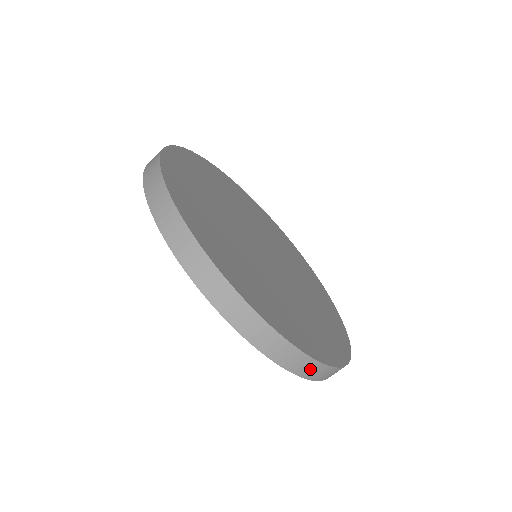
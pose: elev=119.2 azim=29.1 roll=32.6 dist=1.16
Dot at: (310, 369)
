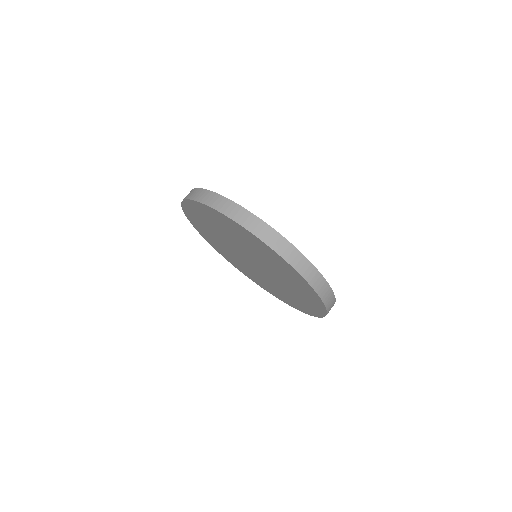
Dot at: (320, 285)
